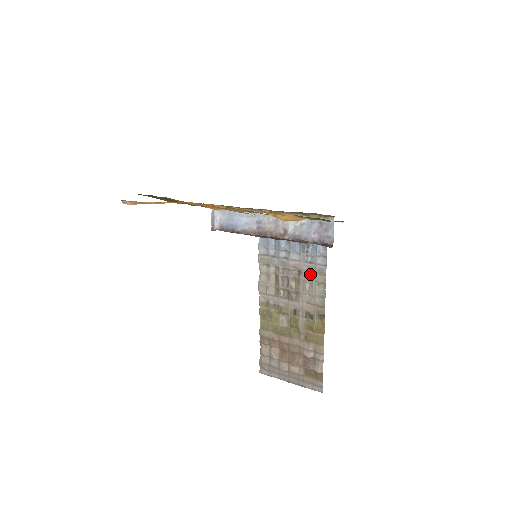
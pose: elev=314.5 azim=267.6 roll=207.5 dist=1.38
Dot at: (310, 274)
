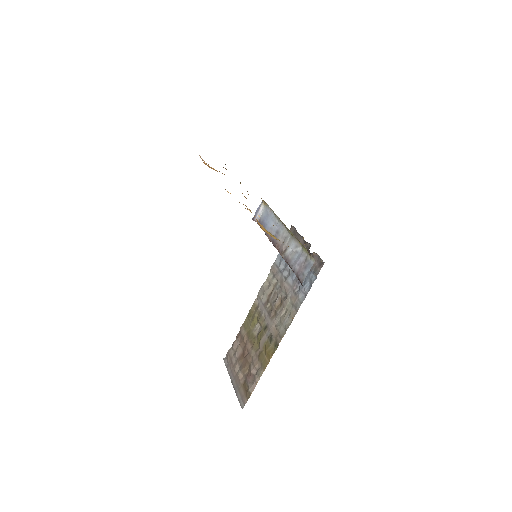
Dot at: (290, 303)
